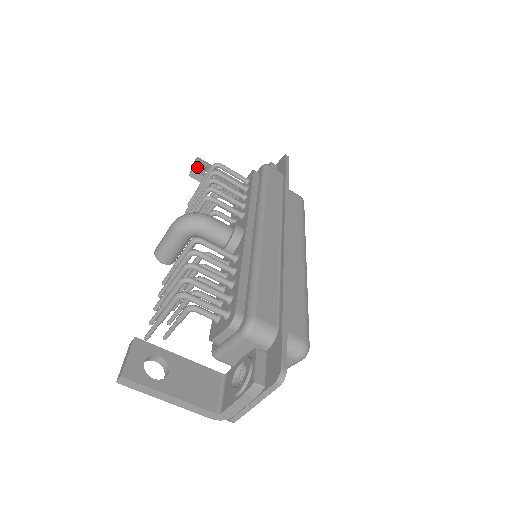
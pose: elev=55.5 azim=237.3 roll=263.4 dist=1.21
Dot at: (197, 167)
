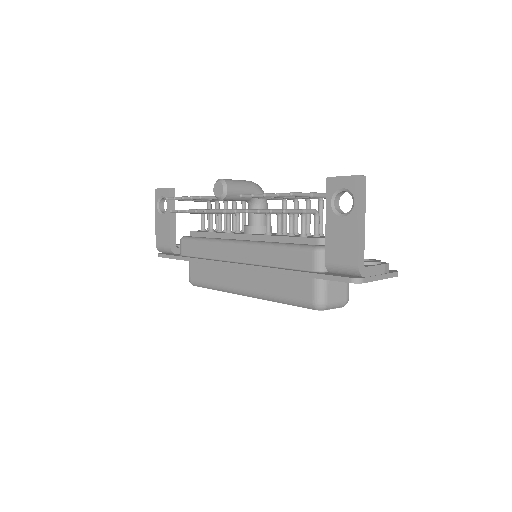
Dot at: occluded
